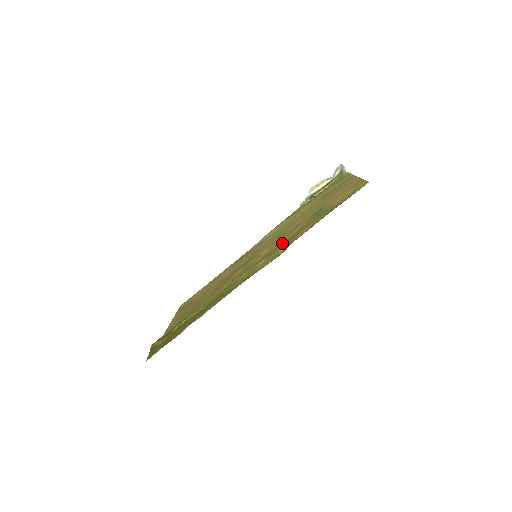
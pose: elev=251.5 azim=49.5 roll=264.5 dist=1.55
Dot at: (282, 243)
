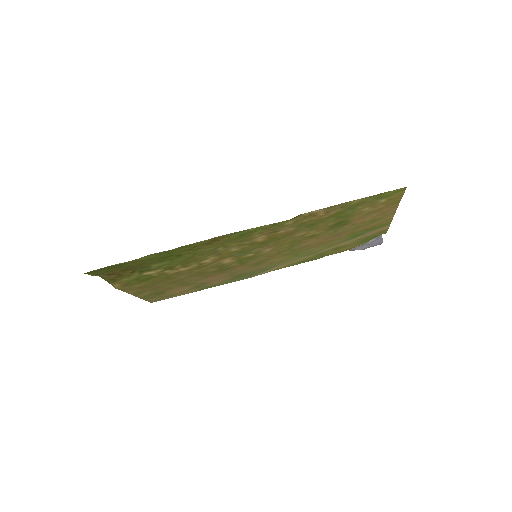
Dot at: (290, 234)
